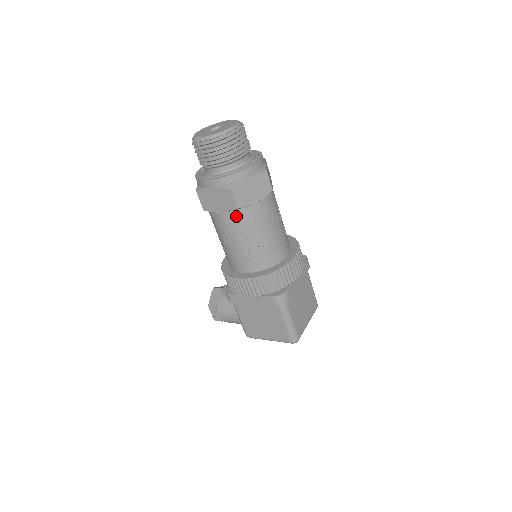
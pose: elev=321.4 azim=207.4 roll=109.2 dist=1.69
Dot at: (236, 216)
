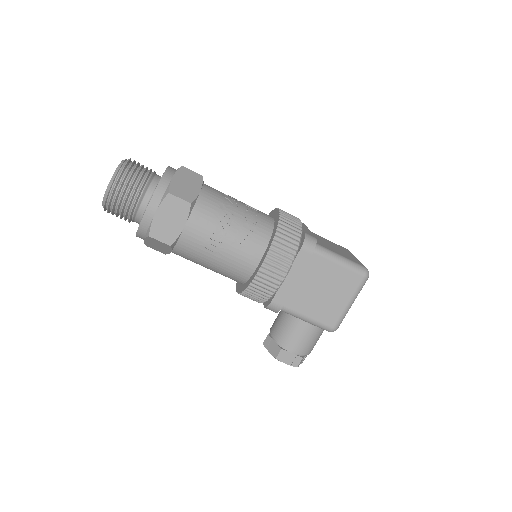
Dot at: (198, 215)
